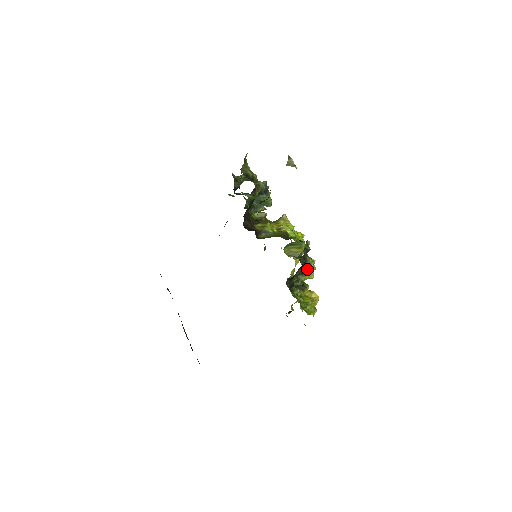
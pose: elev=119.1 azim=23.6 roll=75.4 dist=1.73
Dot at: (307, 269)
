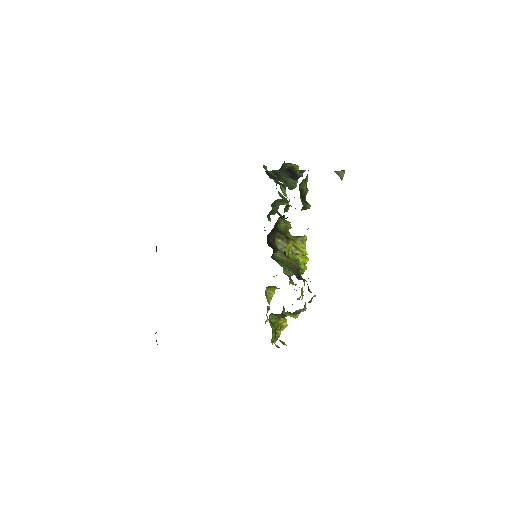
Dot at: (297, 312)
